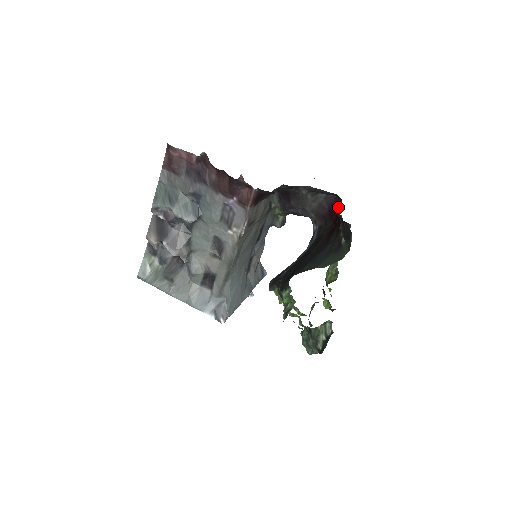
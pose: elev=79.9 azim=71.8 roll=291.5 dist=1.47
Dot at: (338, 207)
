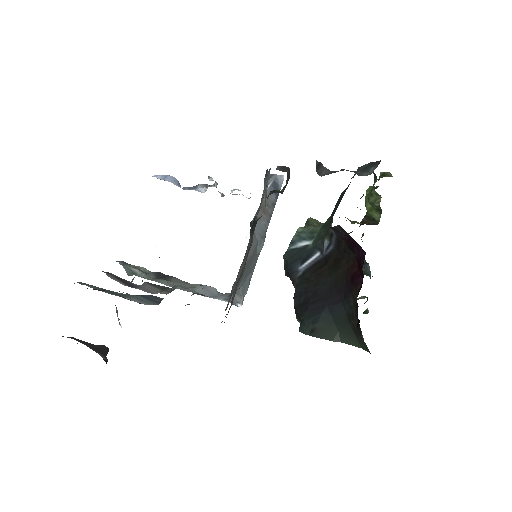
Dot at: (360, 261)
